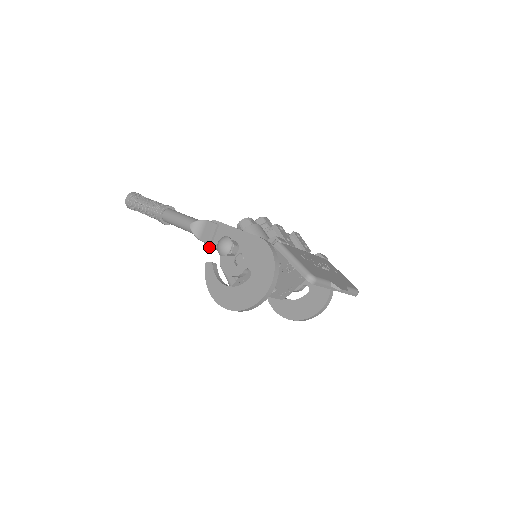
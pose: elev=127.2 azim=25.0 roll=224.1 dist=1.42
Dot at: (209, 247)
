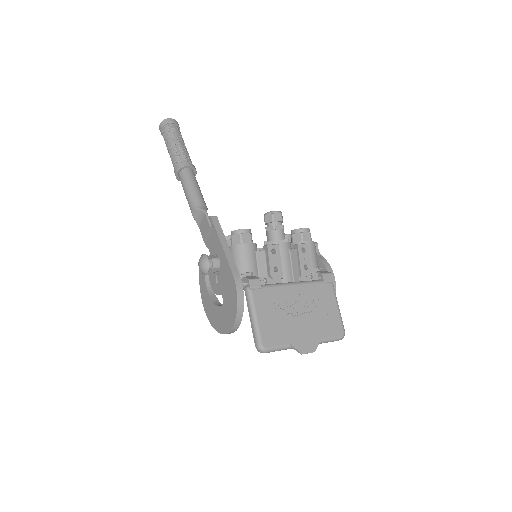
Dot at: (204, 242)
